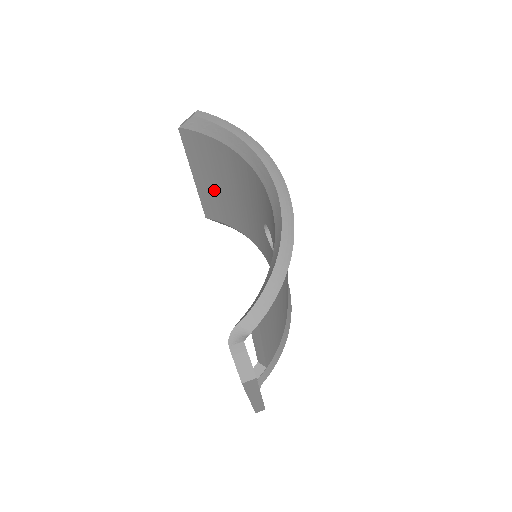
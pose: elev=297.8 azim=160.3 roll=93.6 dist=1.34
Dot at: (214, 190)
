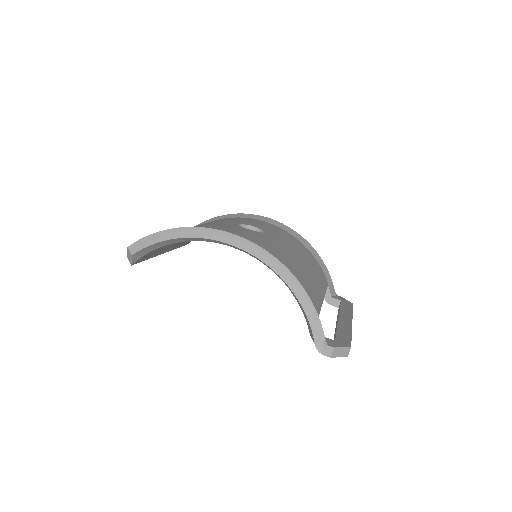
Dot at: (180, 242)
